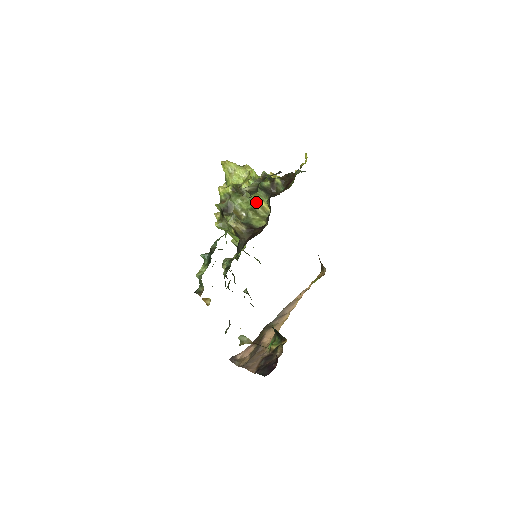
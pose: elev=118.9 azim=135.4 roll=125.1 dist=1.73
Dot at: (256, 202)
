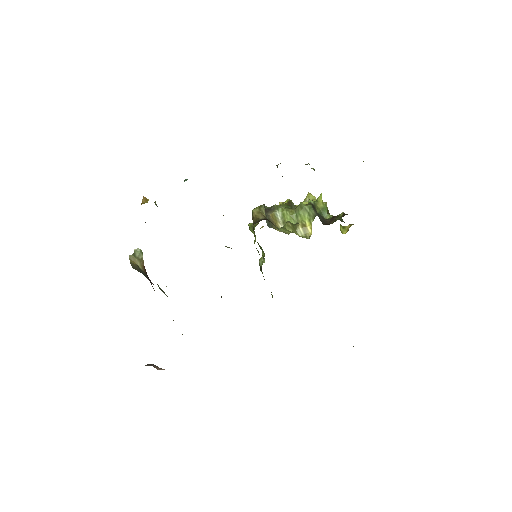
Dot at: (301, 219)
